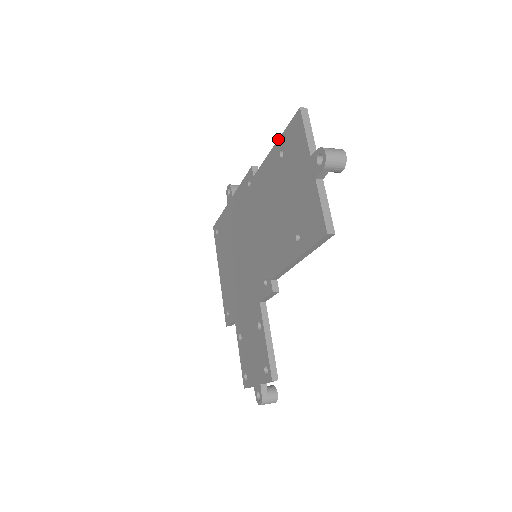
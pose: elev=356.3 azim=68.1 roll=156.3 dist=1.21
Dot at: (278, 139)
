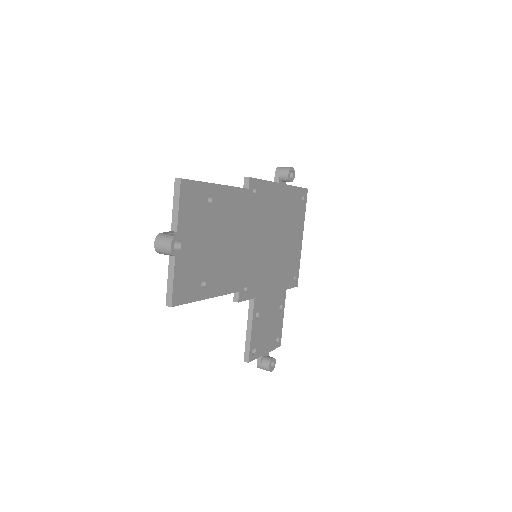
Dot at: occluded
